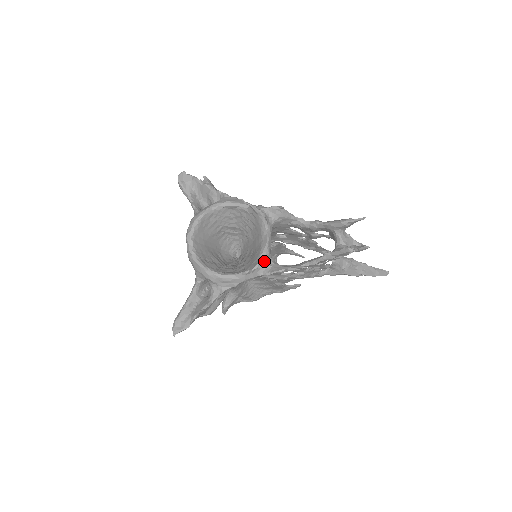
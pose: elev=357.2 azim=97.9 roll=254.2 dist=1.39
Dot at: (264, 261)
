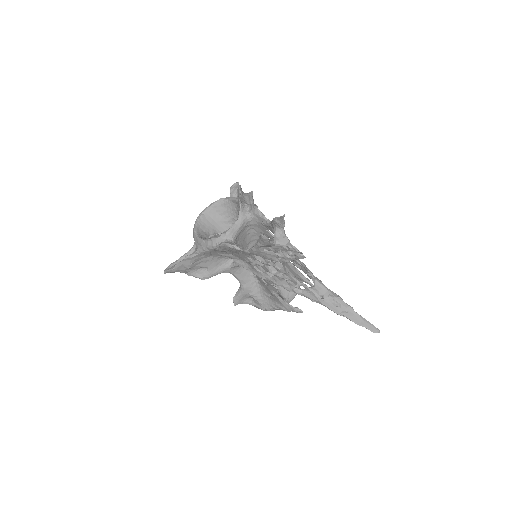
Dot at: (221, 234)
